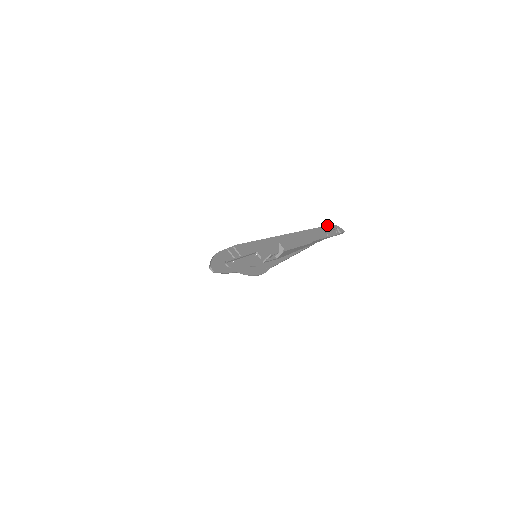
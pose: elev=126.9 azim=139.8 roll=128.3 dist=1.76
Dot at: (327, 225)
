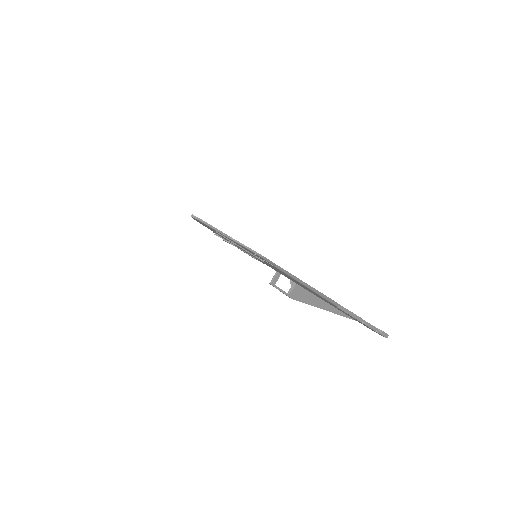
Dot at: occluded
